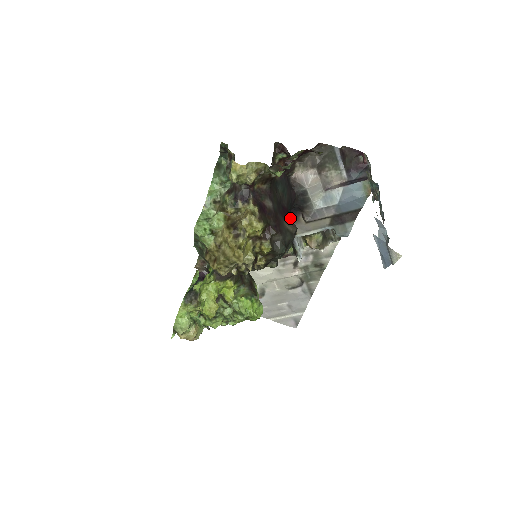
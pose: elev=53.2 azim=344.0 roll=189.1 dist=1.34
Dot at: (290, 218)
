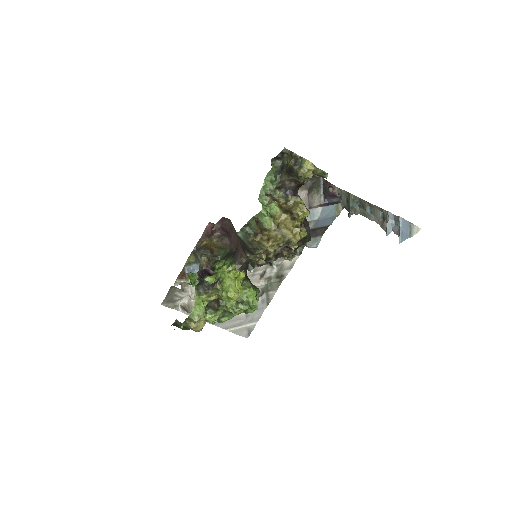
Dot at: occluded
